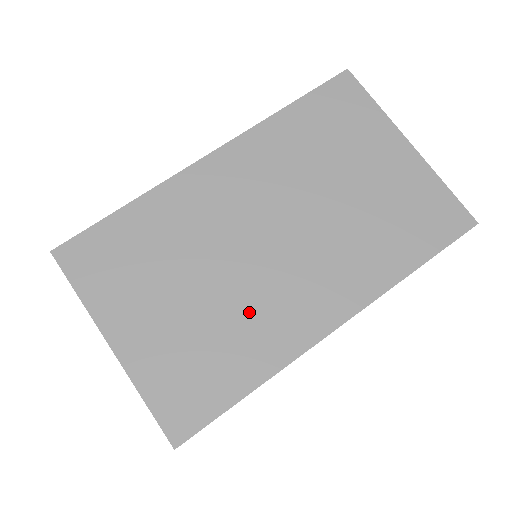
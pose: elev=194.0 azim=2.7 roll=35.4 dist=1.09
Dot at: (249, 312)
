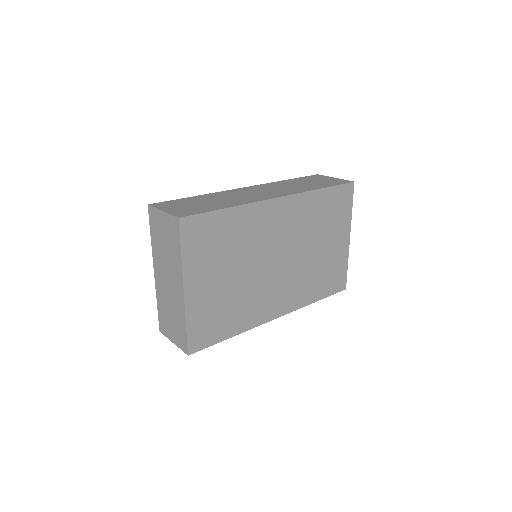
Dot at: (251, 297)
